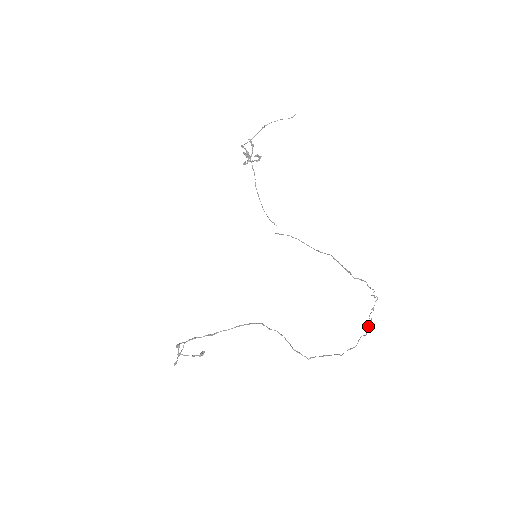
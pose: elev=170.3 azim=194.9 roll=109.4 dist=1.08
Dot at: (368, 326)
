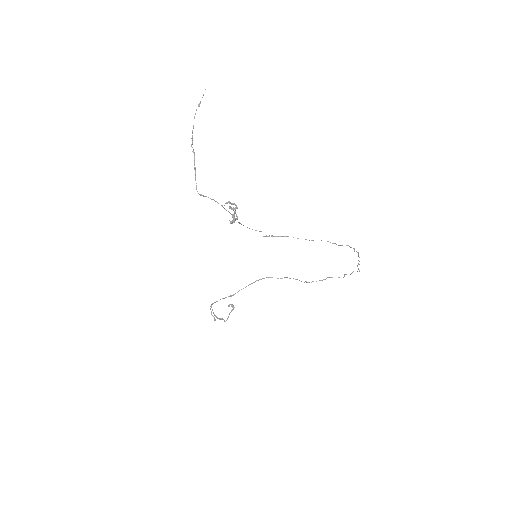
Dot at: occluded
